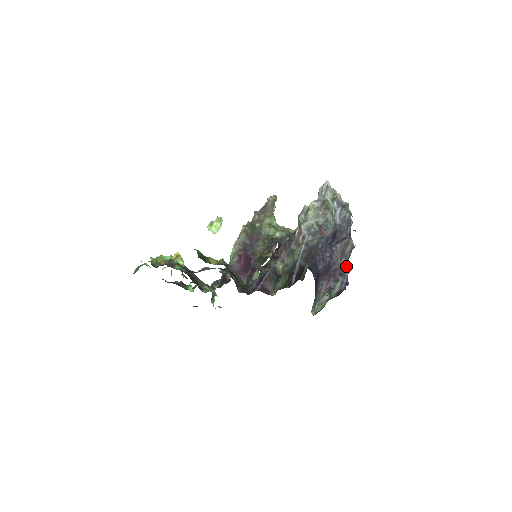
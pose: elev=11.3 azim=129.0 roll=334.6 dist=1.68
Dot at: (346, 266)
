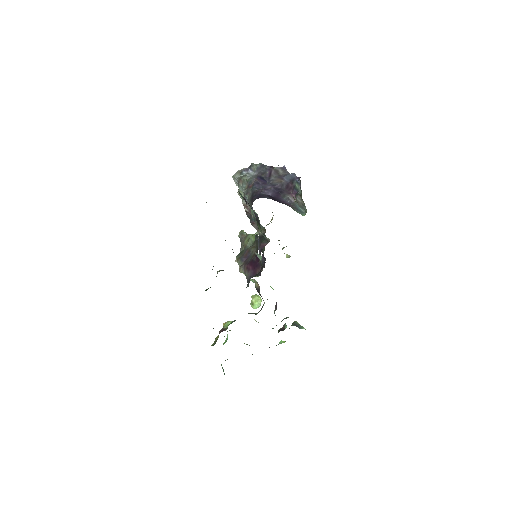
Dot at: (290, 177)
